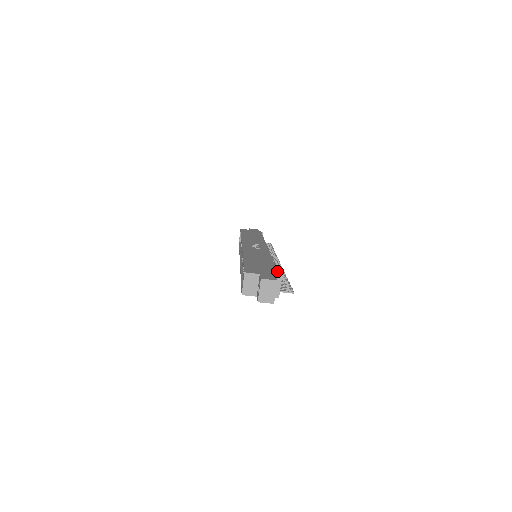
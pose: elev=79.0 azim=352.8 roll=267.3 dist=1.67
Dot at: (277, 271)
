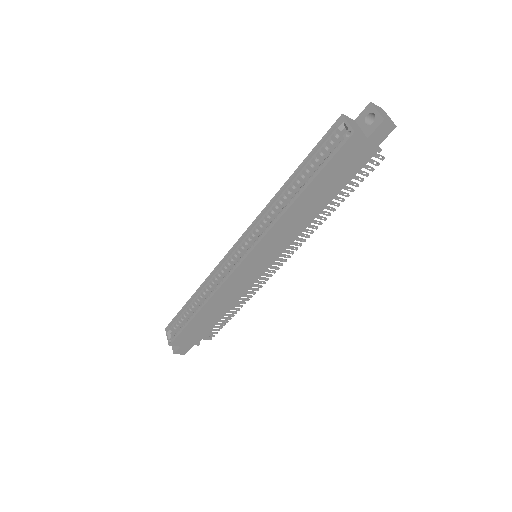
Dot at: occluded
